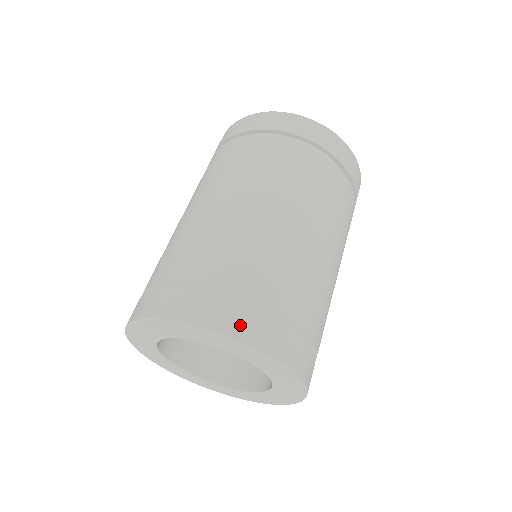
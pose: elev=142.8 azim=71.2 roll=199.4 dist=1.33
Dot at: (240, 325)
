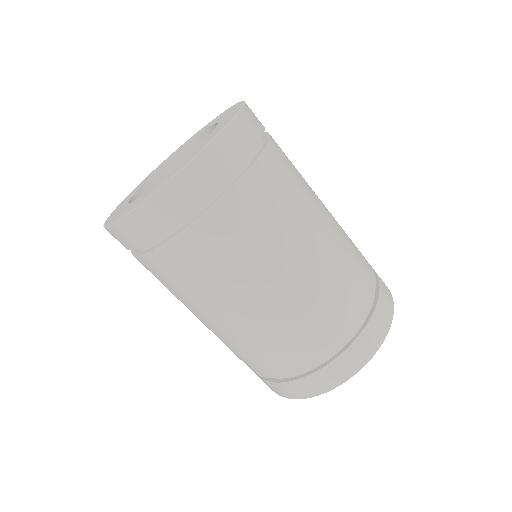
Dot at: occluded
